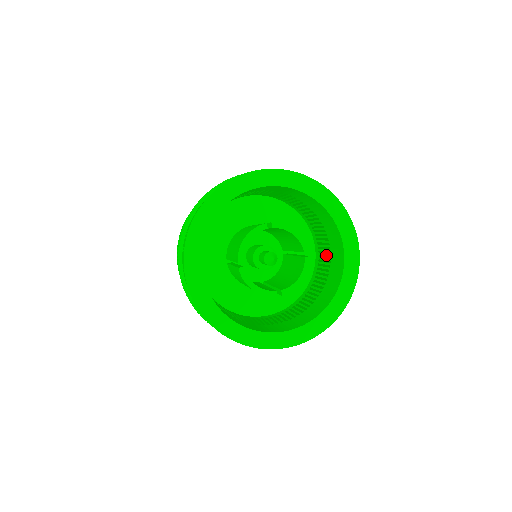
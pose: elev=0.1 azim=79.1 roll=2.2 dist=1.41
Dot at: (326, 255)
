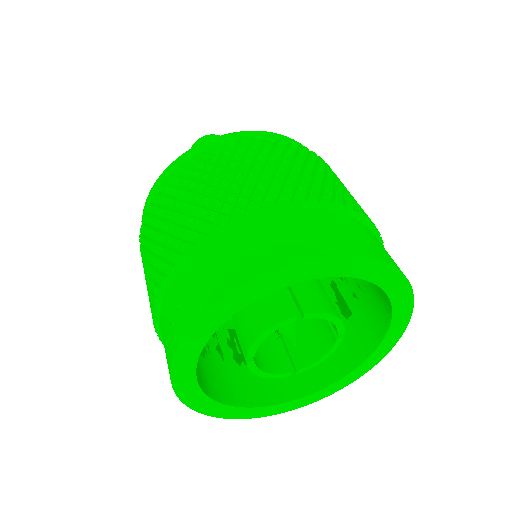
Dot at: (355, 284)
